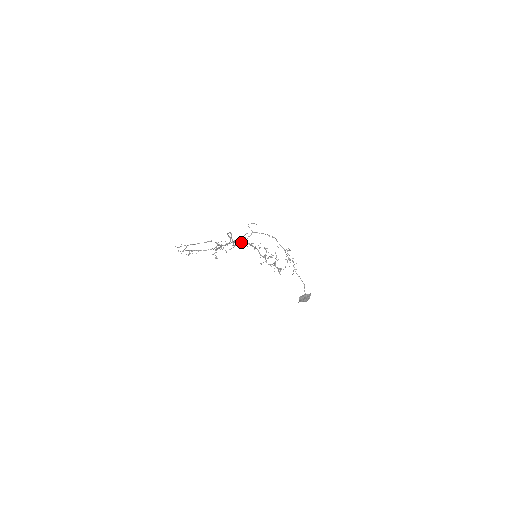
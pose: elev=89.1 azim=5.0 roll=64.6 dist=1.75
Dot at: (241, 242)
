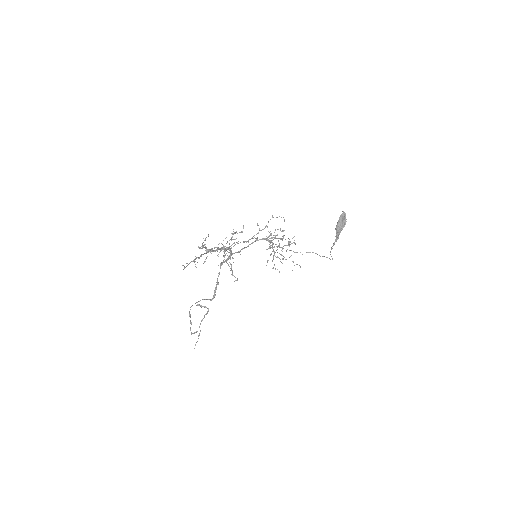
Dot at: (231, 254)
